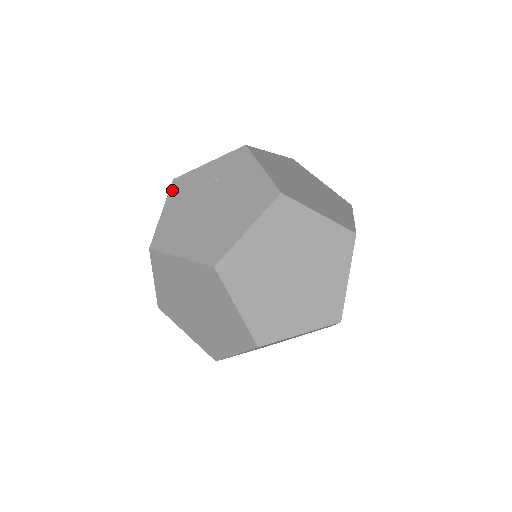
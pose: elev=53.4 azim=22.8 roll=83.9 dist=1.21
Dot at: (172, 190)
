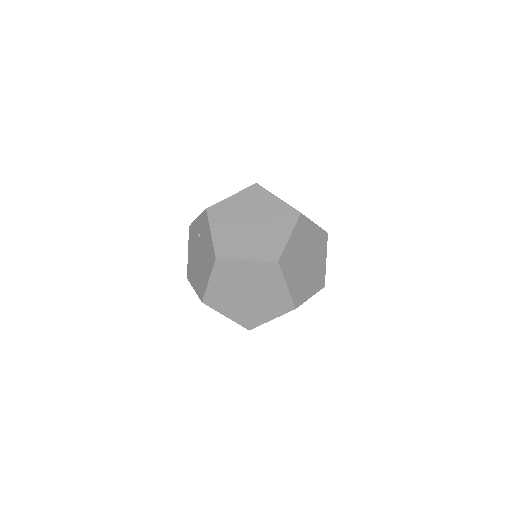
Dot at: (189, 236)
